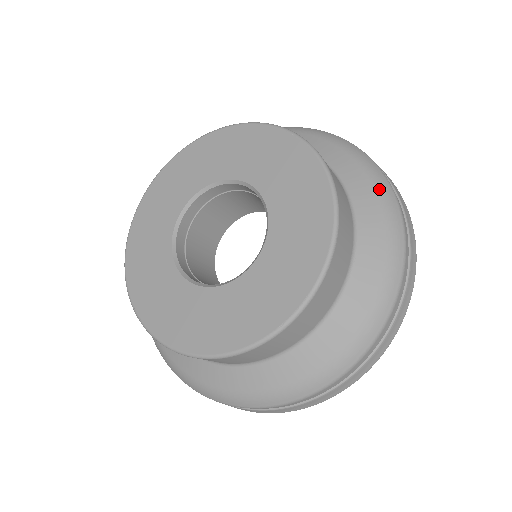
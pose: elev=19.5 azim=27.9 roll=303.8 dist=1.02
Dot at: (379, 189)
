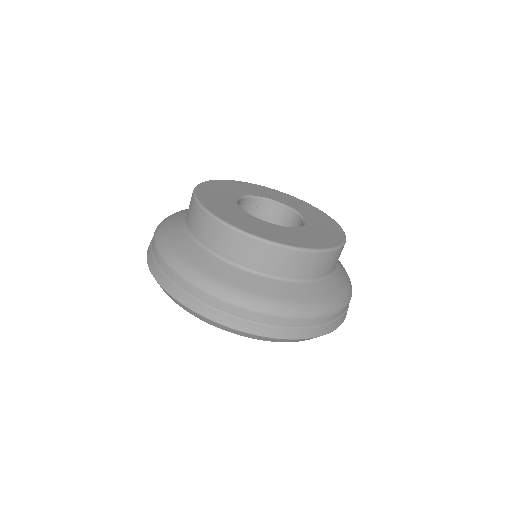
Dot at: occluded
